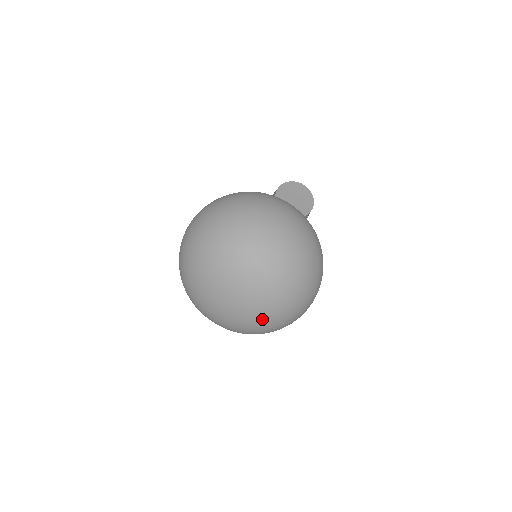
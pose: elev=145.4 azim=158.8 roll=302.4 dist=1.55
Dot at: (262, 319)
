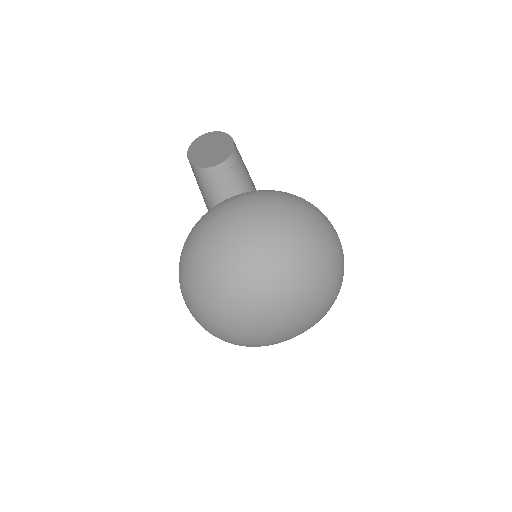
Dot at: occluded
